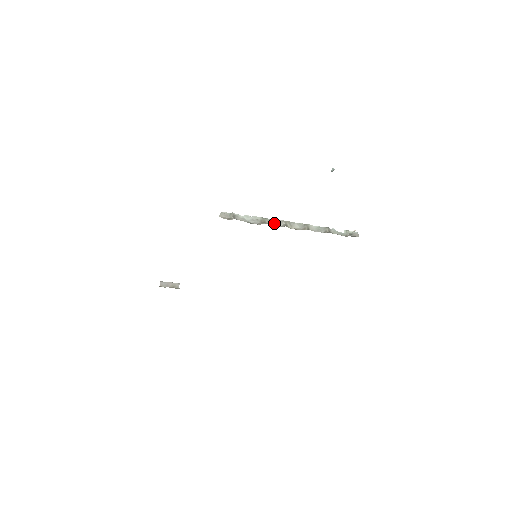
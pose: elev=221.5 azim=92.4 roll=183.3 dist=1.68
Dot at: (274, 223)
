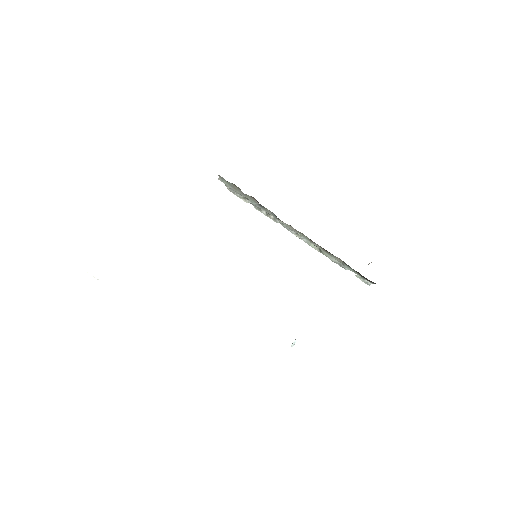
Dot at: (285, 224)
